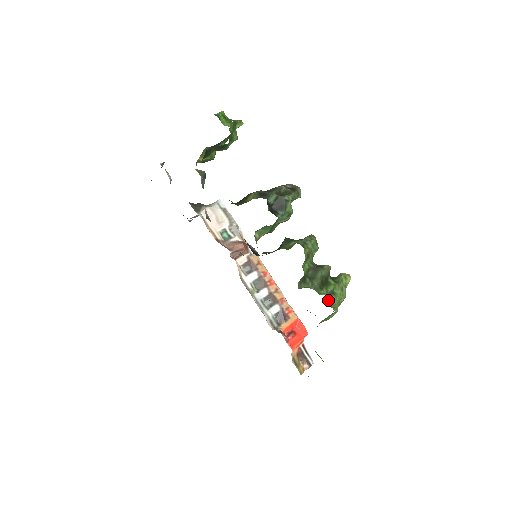
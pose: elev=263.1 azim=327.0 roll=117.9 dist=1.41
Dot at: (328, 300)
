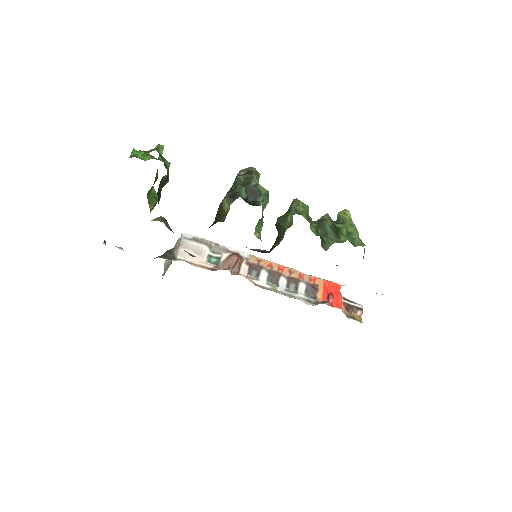
Dot at: (351, 242)
